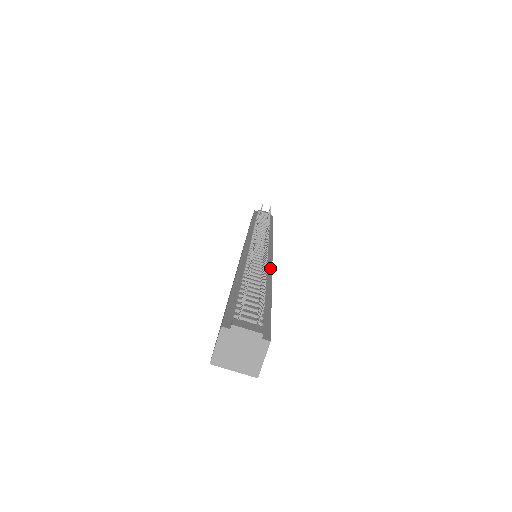
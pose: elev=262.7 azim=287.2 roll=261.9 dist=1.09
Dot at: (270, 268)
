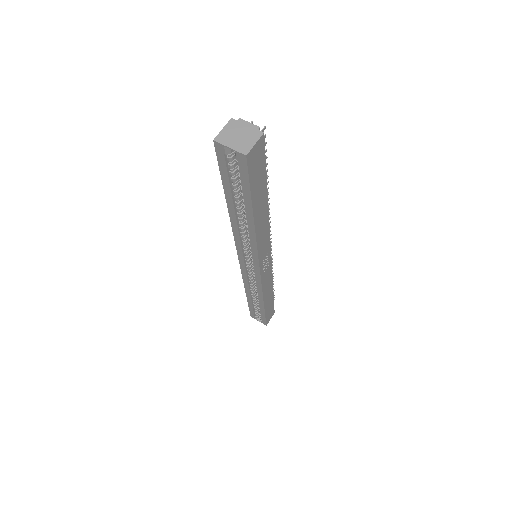
Dot at: (268, 227)
